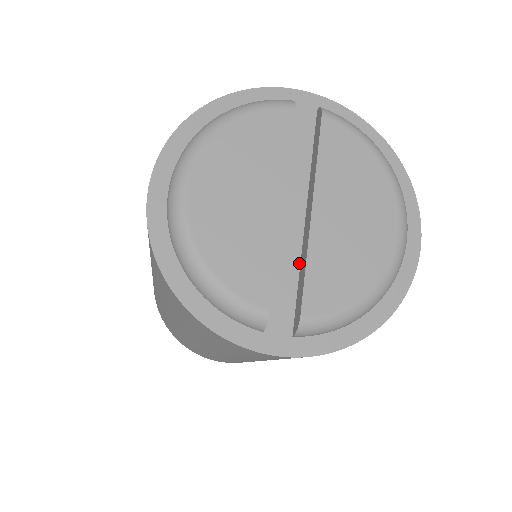
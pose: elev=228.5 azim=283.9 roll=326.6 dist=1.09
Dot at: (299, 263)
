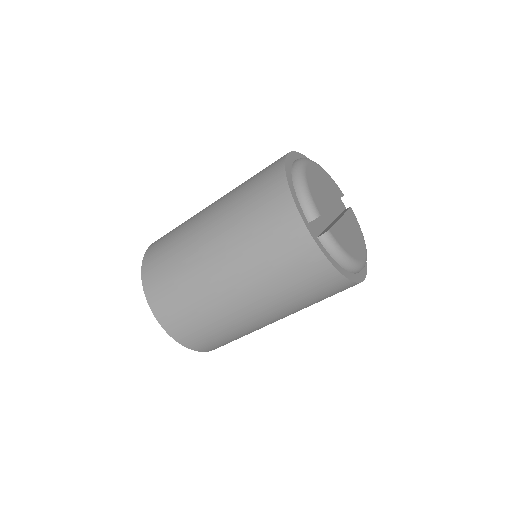
Dot at: (326, 227)
